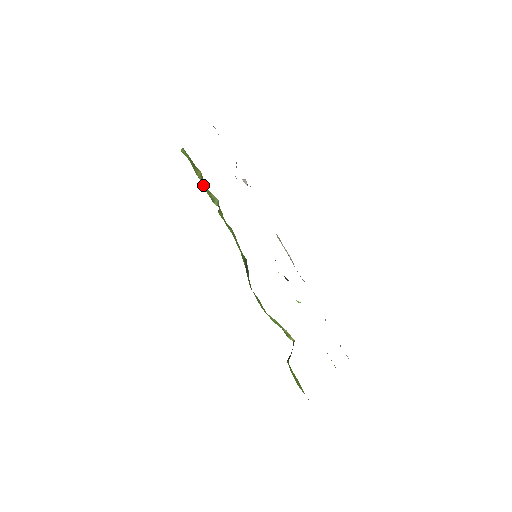
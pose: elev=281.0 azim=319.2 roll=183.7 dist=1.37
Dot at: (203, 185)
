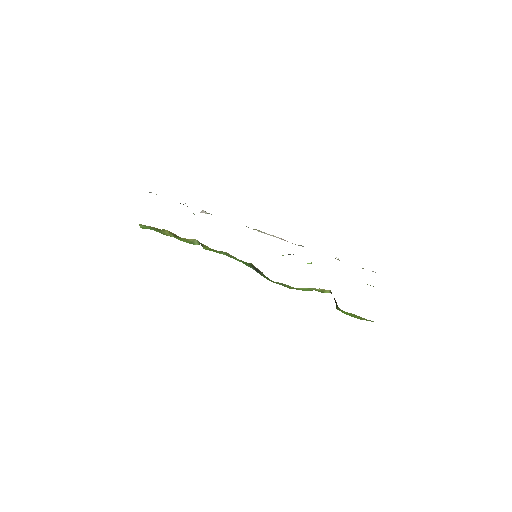
Dot at: (176, 238)
